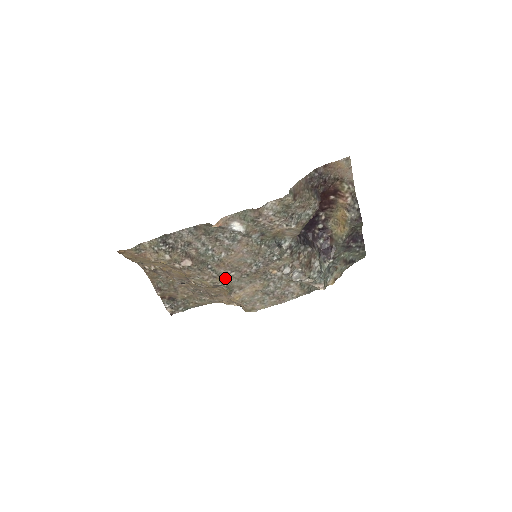
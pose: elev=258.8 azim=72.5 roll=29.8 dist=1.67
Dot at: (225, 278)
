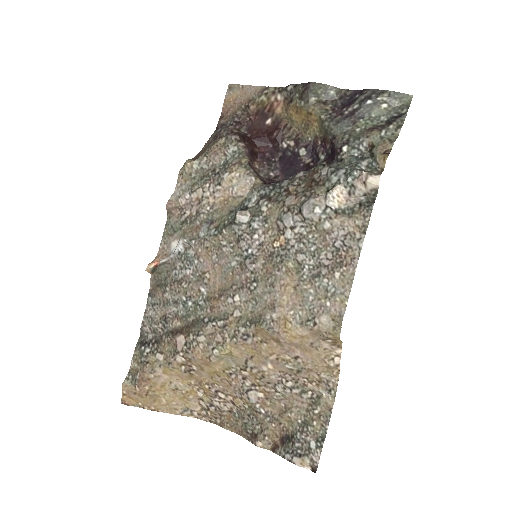
Dot at: (238, 315)
